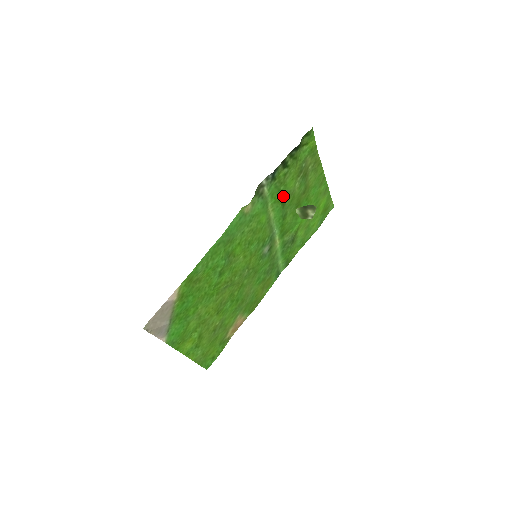
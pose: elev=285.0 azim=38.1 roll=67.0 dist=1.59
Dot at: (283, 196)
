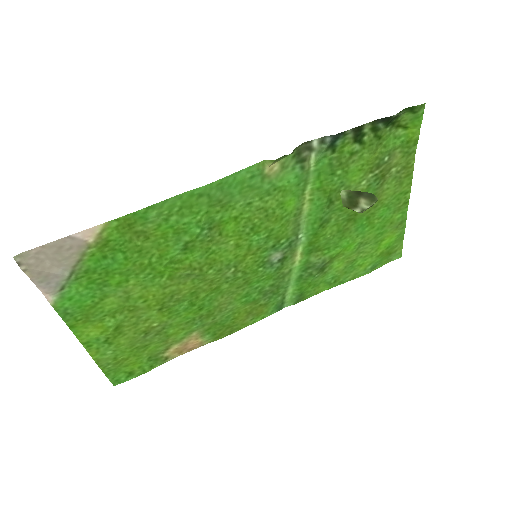
Dot at: (335, 187)
